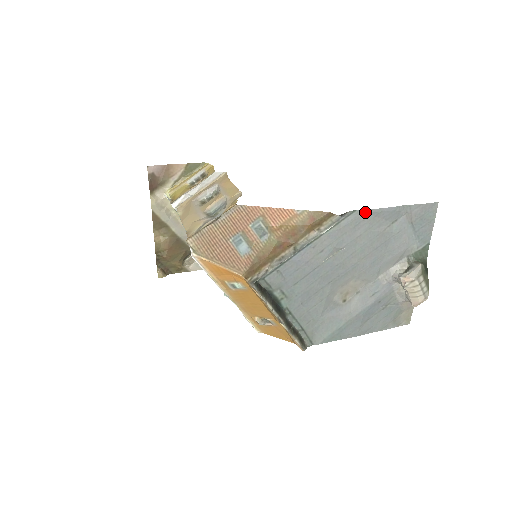
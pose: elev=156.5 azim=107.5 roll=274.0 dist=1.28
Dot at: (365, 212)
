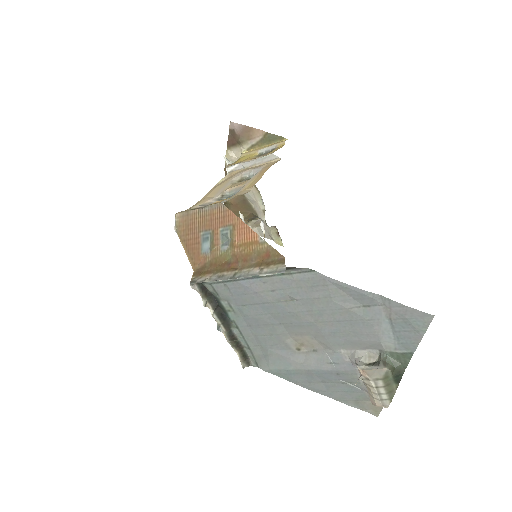
Dot at: (325, 278)
